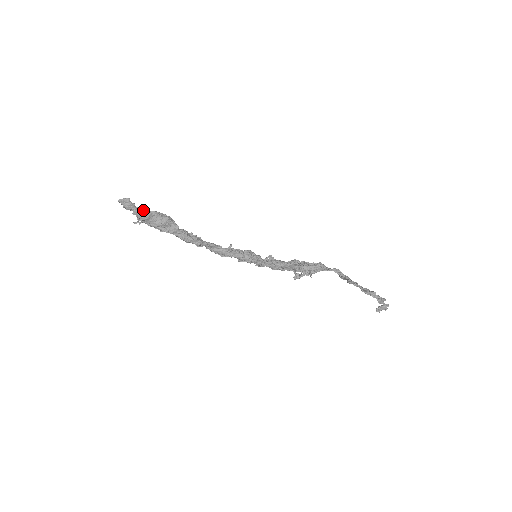
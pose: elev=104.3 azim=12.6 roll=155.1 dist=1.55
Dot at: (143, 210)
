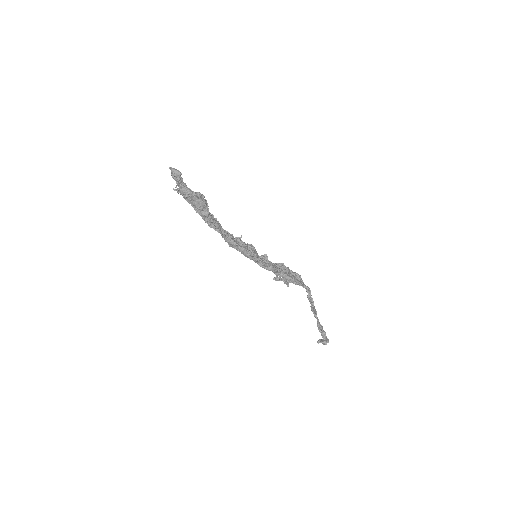
Dot at: (188, 189)
